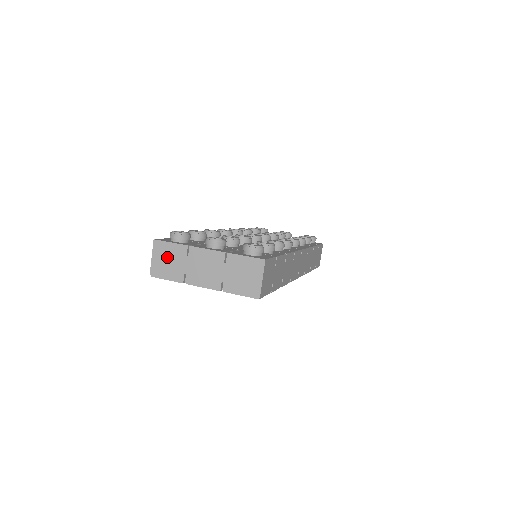
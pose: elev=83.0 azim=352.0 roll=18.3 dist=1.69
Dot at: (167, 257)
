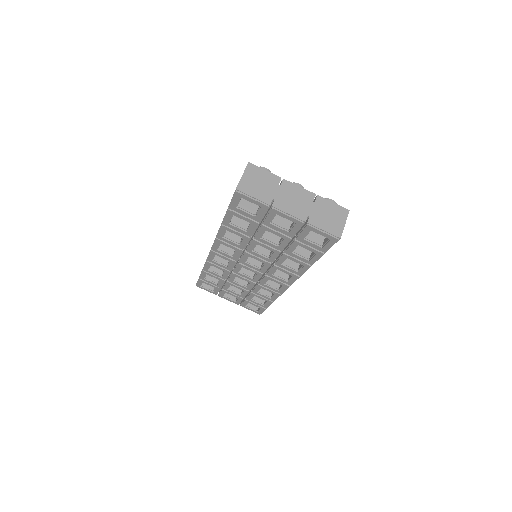
Dot at: (259, 180)
